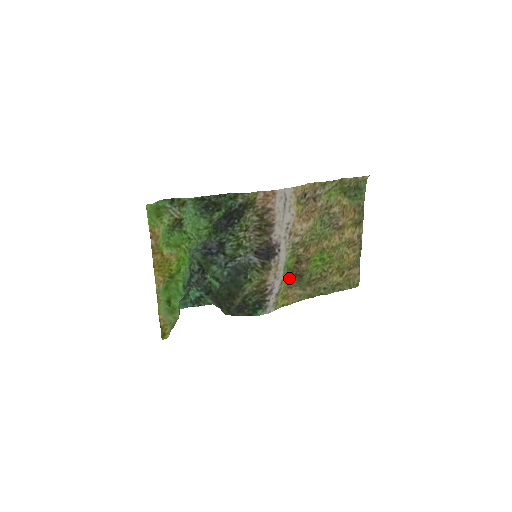
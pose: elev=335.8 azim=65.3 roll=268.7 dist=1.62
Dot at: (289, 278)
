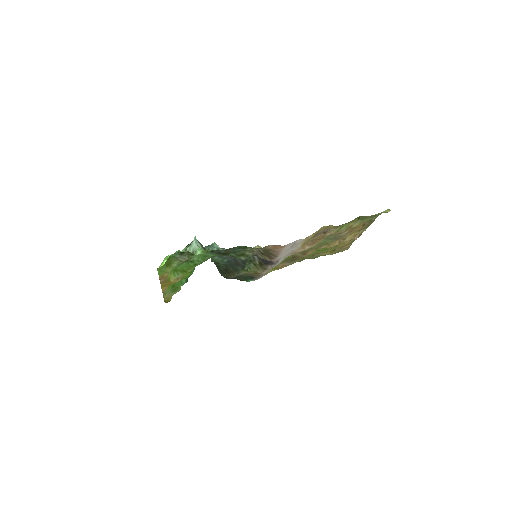
Dot at: occluded
